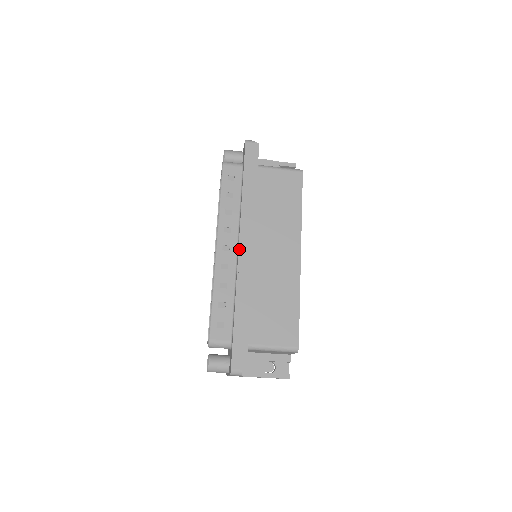
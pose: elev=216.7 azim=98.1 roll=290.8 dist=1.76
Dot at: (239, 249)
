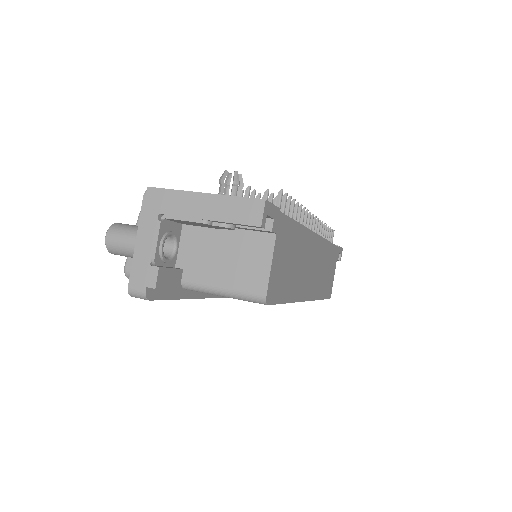
Dot at: occluded
